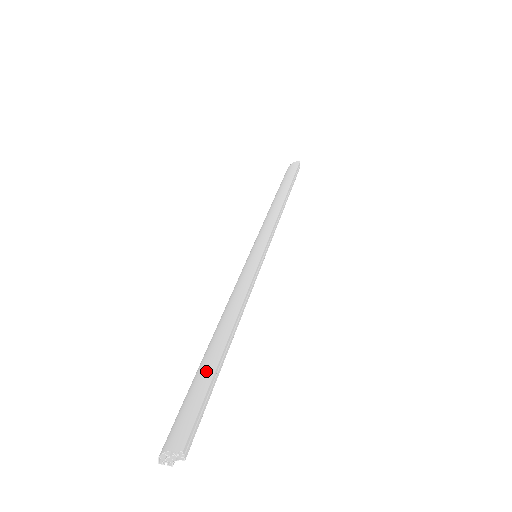
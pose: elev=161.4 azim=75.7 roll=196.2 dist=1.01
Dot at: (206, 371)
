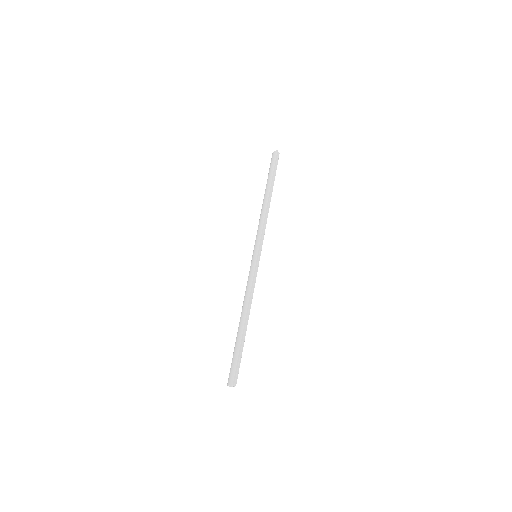
Dot at: (237, 344)
